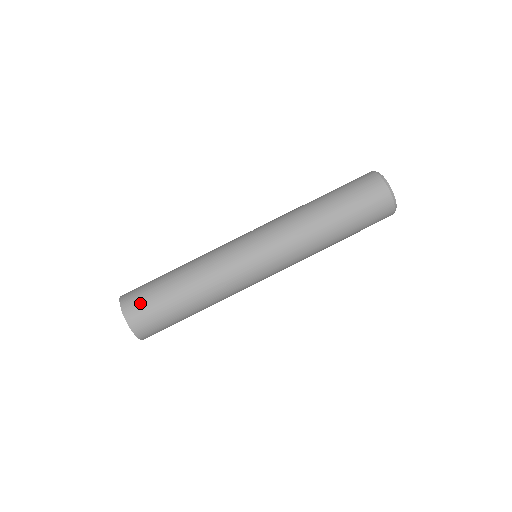
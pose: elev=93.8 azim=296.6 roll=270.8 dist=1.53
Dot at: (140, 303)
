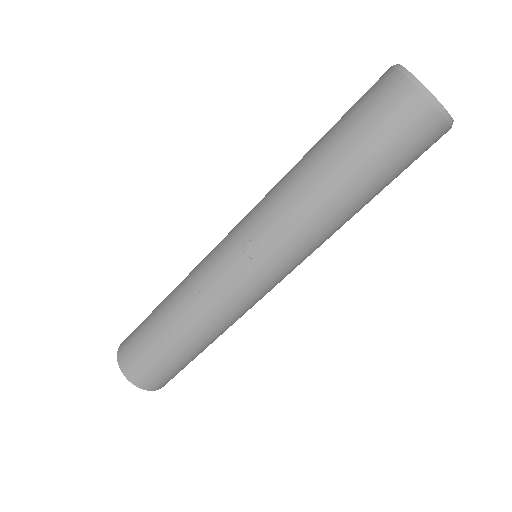
Dot at: (169, 378)
